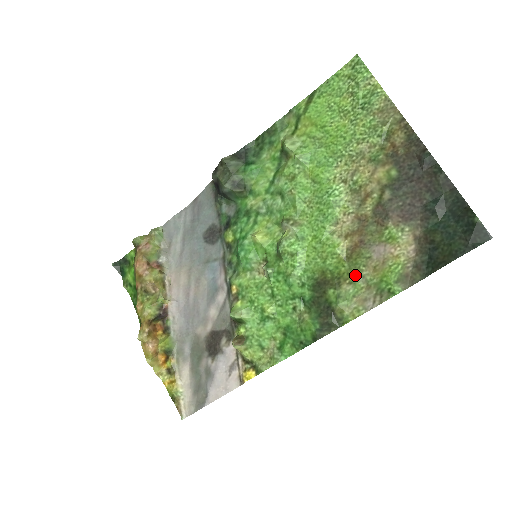
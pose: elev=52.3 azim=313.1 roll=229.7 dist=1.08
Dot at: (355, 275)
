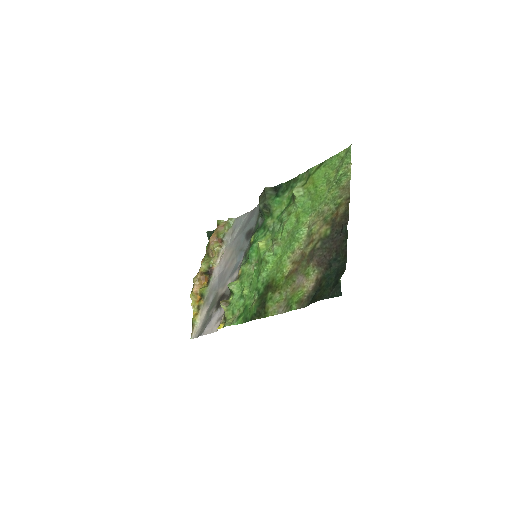
Dot at: (284, 289)
